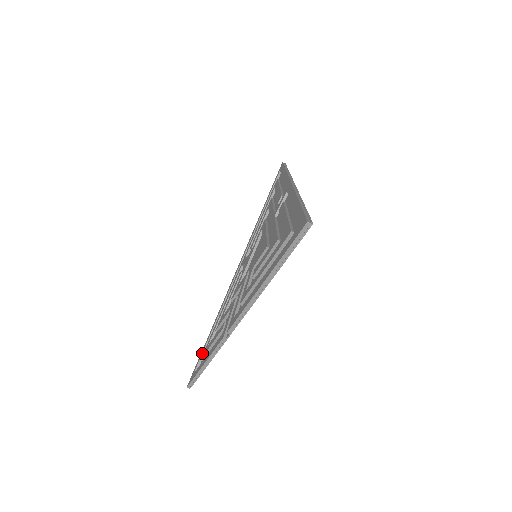
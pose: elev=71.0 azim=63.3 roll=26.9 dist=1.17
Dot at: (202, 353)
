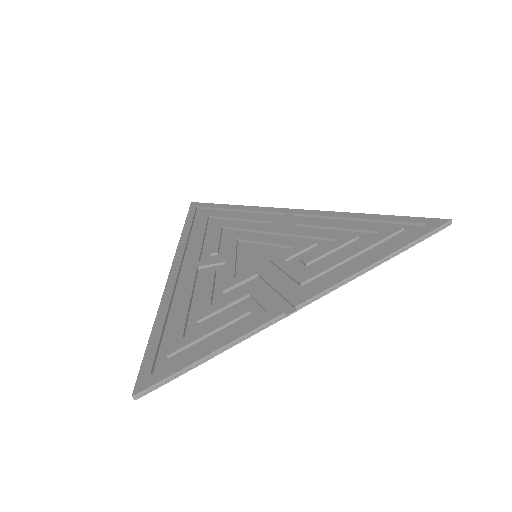
Dot at: (157, 350)
